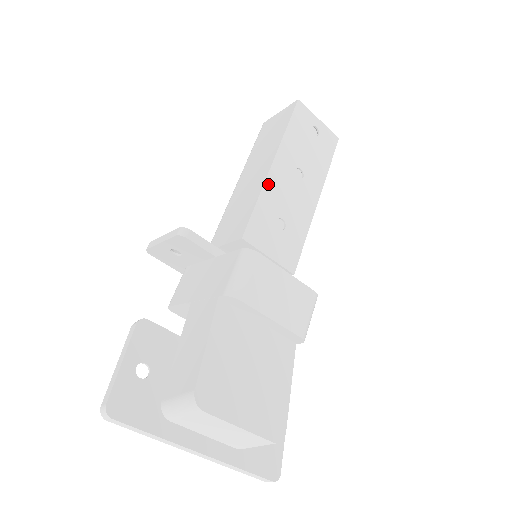
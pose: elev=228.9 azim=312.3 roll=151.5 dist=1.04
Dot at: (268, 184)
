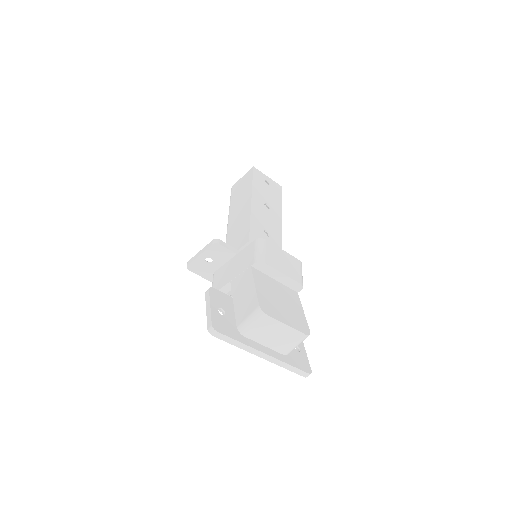
Dot at: (253, 212)
